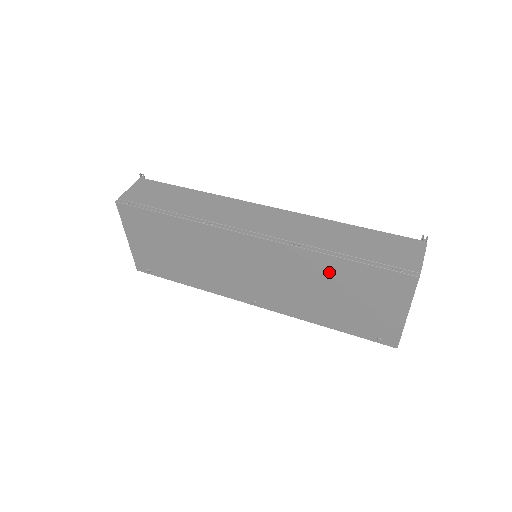
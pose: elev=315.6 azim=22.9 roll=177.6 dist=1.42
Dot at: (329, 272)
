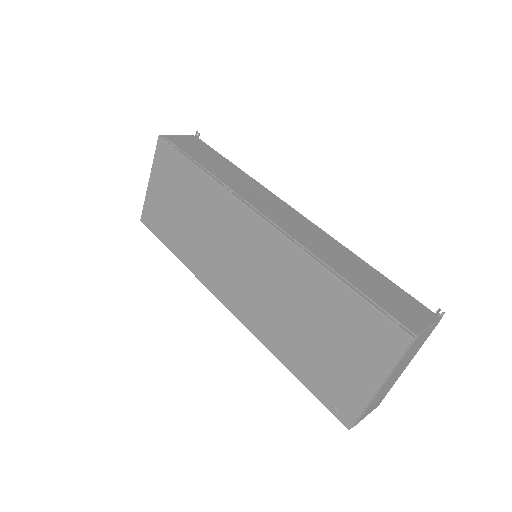
Dot at: (318, 293)
